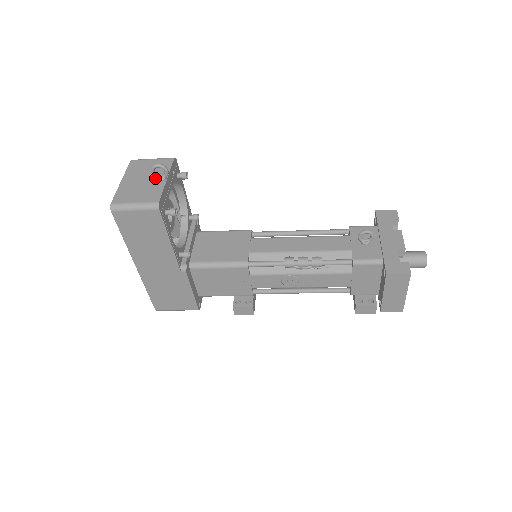
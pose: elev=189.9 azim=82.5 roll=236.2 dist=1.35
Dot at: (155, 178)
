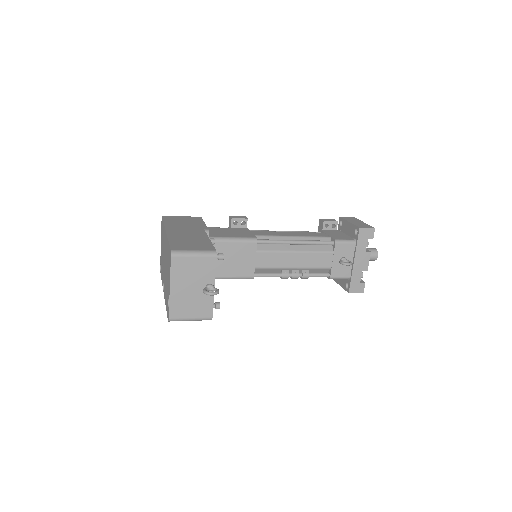
Dot at: (203, 287)
